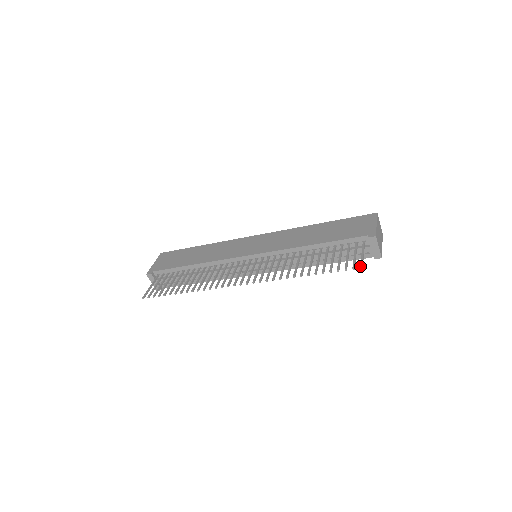
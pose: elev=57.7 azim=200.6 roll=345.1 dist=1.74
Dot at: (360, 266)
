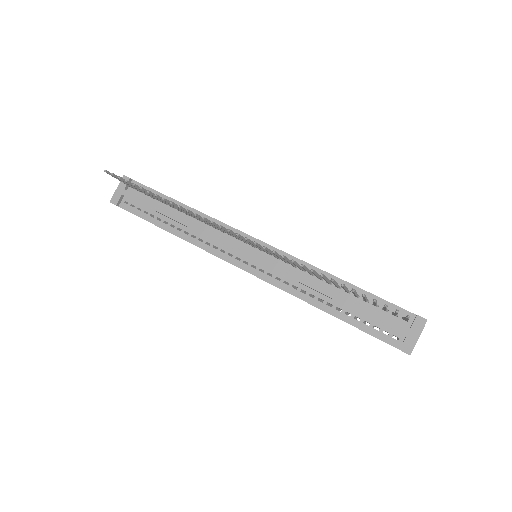
Dot at: occluded
